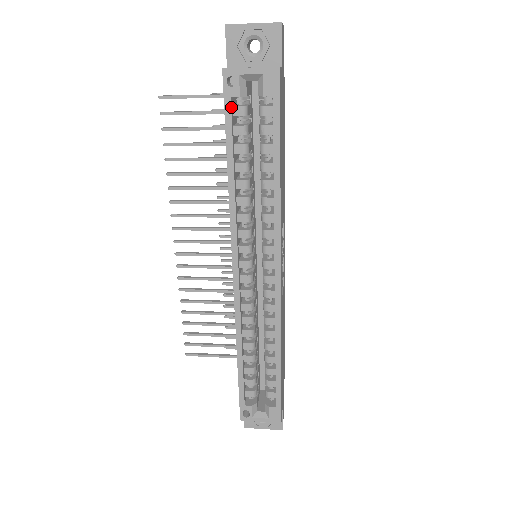
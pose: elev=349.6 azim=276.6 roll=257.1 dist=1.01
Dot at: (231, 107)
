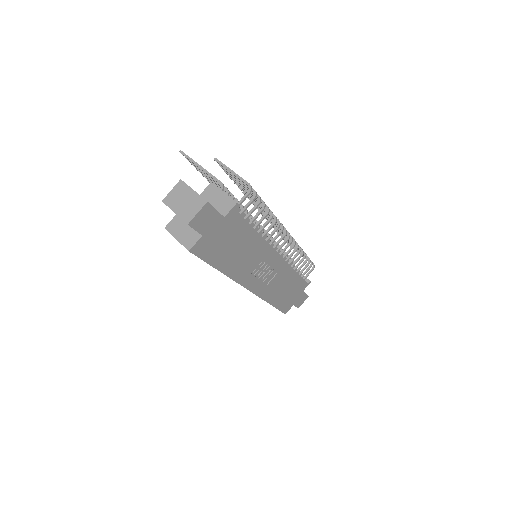
Dot at: occluded
